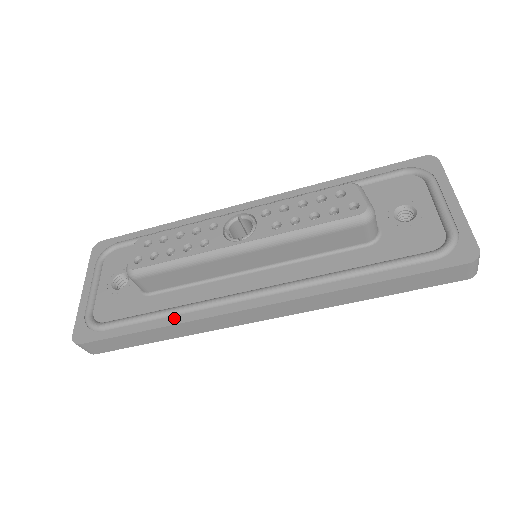
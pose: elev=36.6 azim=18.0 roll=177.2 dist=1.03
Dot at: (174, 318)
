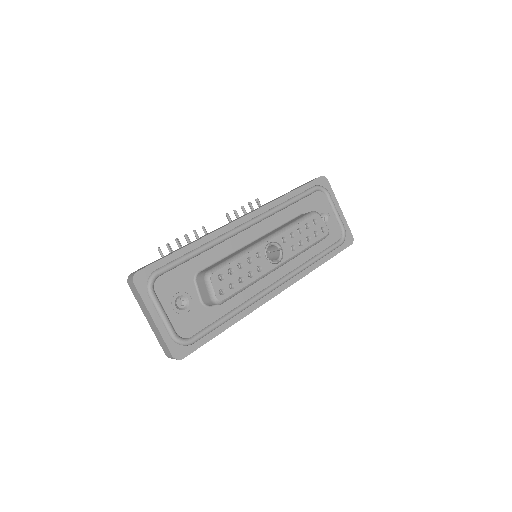
Dot at: (238, 316)
